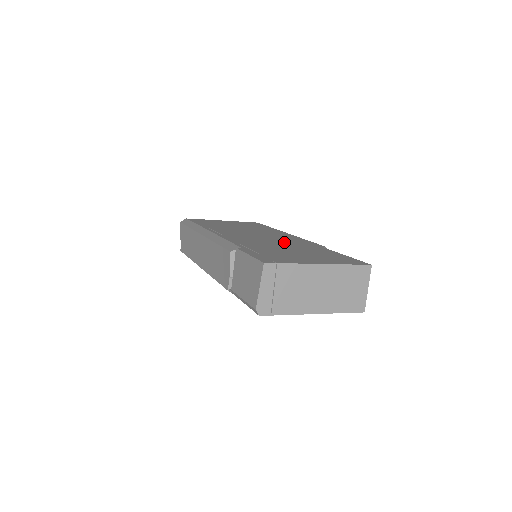
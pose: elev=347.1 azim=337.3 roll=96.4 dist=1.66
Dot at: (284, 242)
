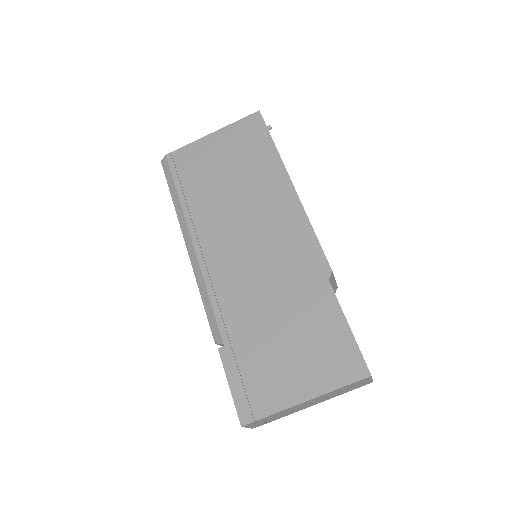
Dot at: (279, 272)
